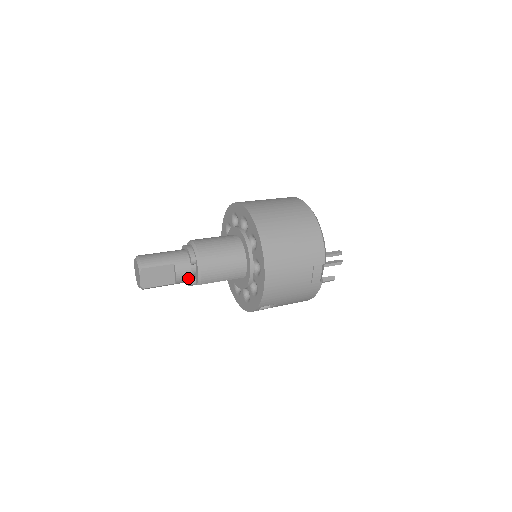
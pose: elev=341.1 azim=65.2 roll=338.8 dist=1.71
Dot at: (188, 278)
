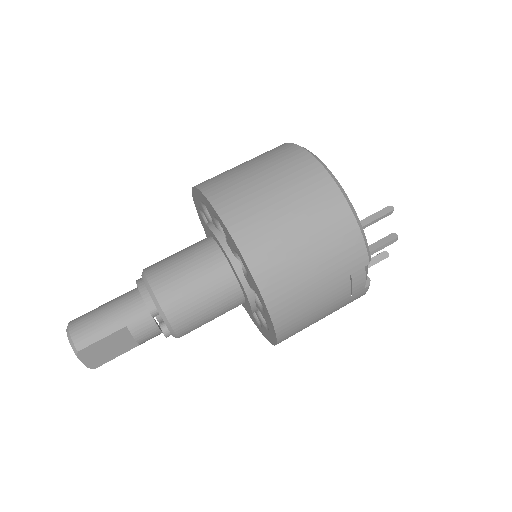
Dot at: (157, 333)
